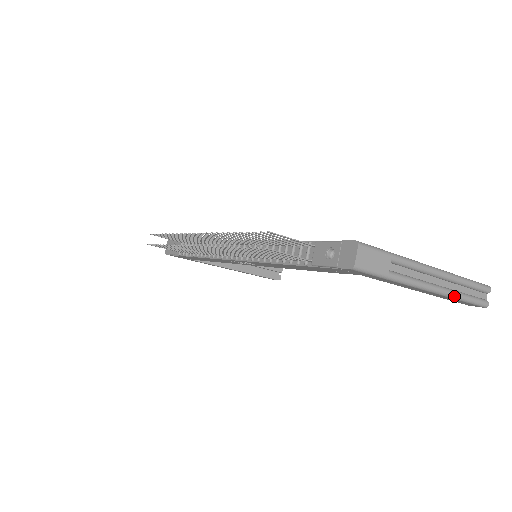
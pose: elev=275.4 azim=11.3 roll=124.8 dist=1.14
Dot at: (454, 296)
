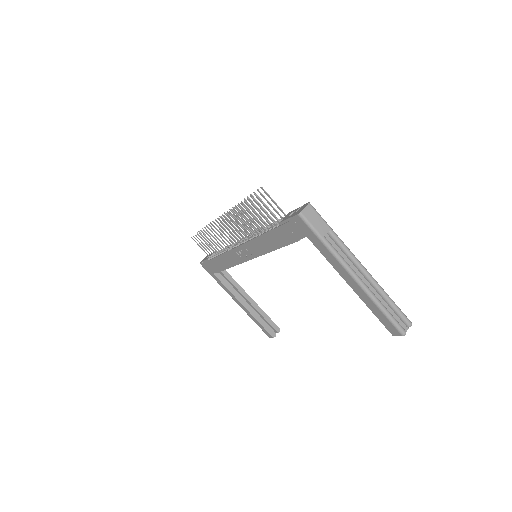
Dot at: (374, 298)
